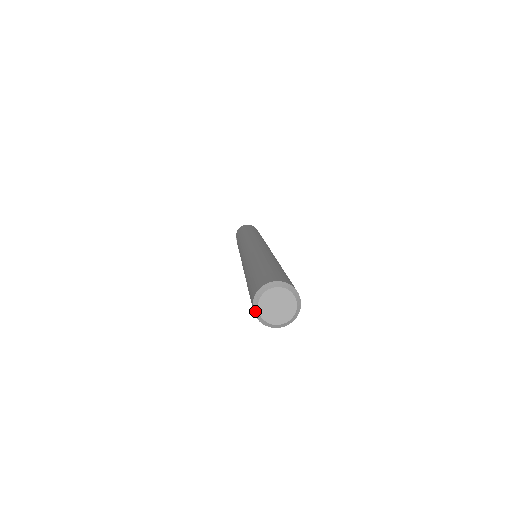
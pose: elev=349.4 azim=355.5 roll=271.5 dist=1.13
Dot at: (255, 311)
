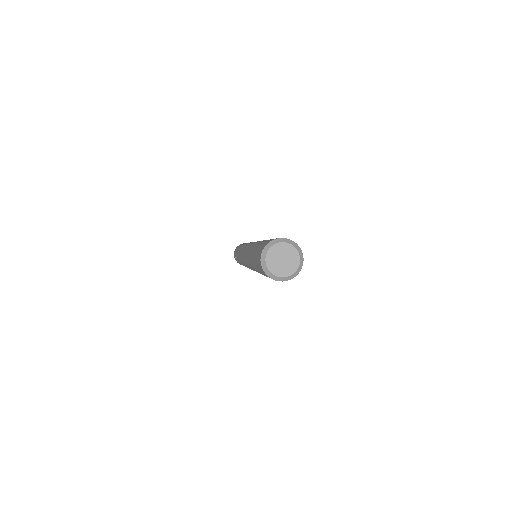
Dot at: (264, 269)
